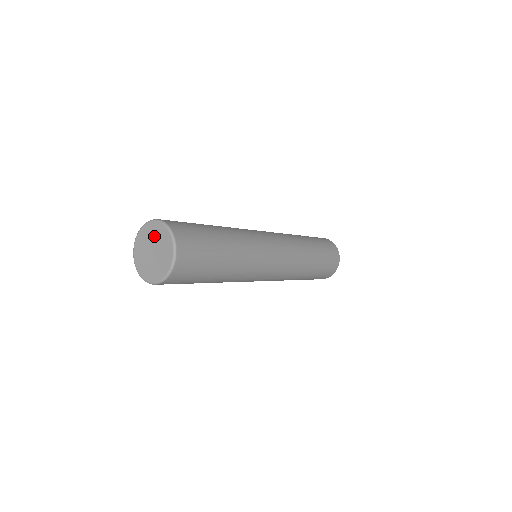
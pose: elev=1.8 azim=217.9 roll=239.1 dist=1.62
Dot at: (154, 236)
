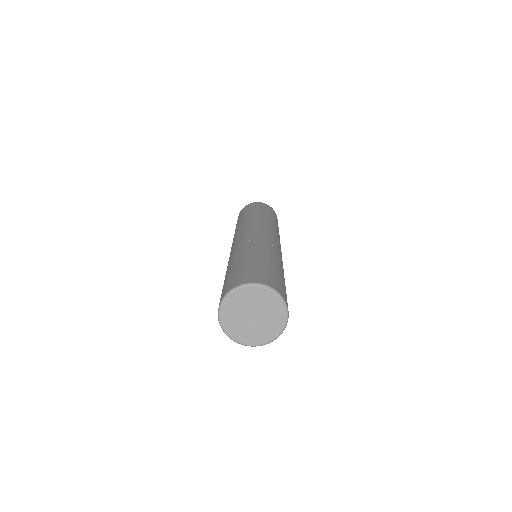
Dot at: (258, 302)
